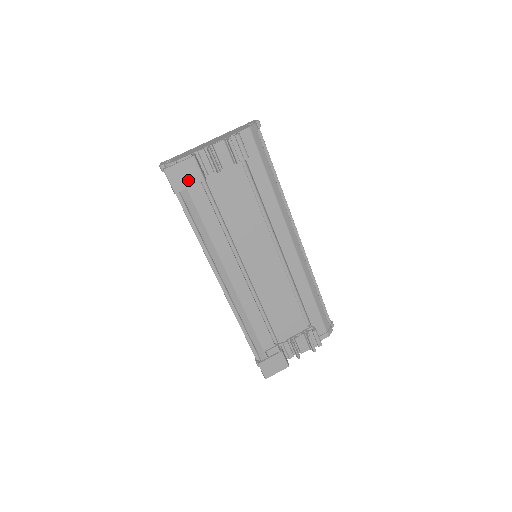
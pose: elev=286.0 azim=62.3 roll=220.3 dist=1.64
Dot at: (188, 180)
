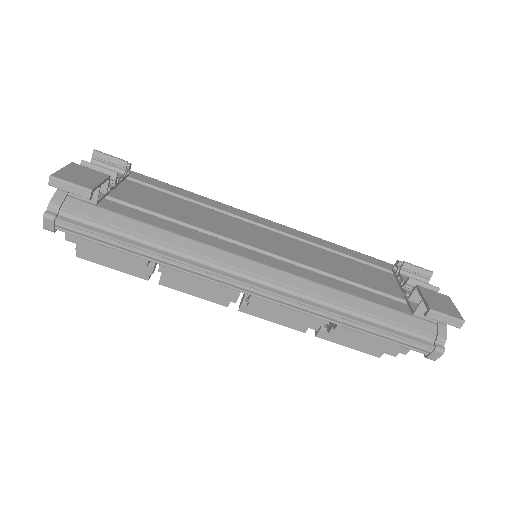
Dot at: (91, 179)
